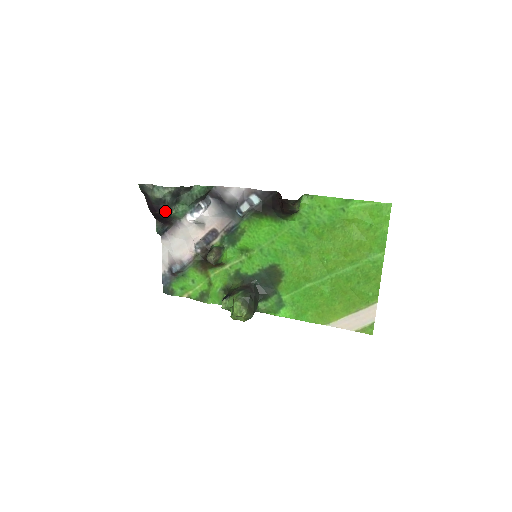
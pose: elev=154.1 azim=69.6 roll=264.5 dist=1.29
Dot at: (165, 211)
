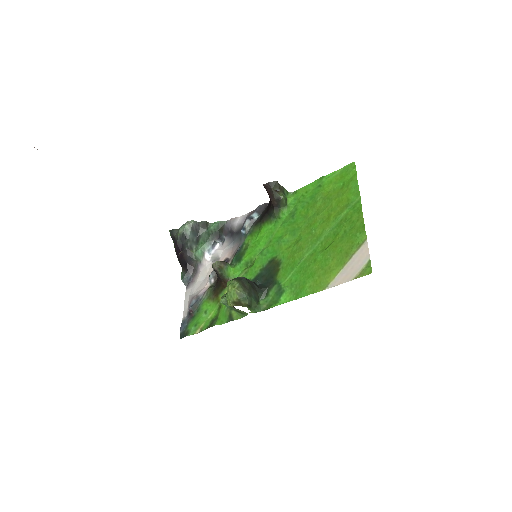
Dot at: (186, 247)
